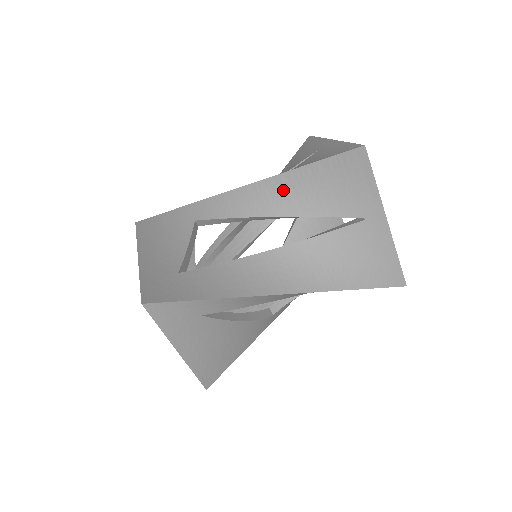
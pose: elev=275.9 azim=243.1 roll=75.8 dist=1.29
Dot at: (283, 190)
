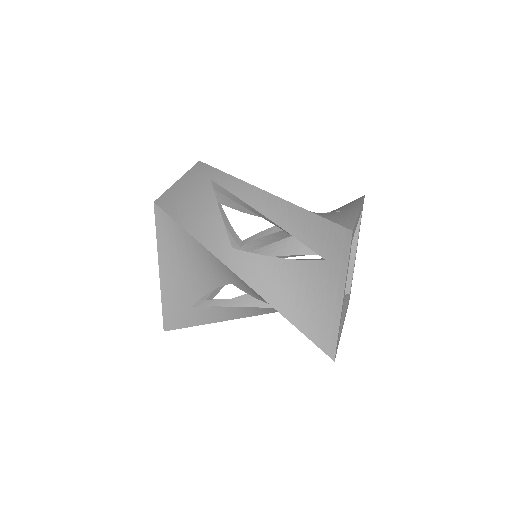
Dot at: occluded
